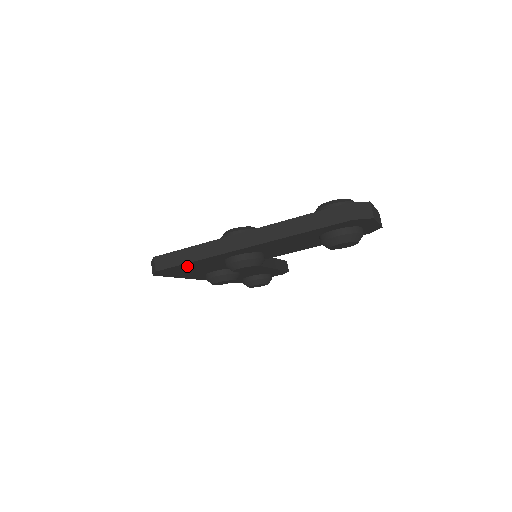
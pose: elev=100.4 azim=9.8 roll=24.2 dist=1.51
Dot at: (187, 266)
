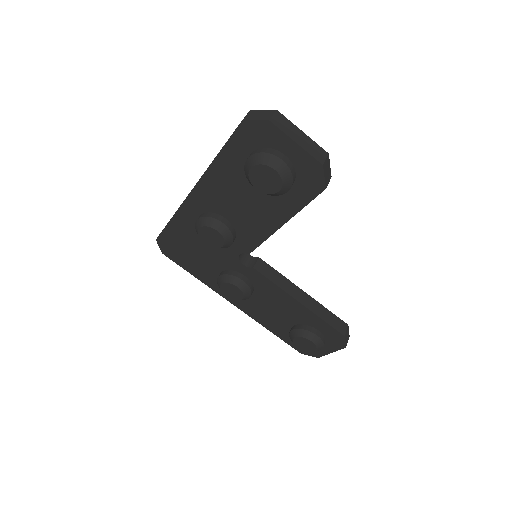
Dot at: (176, 236)
